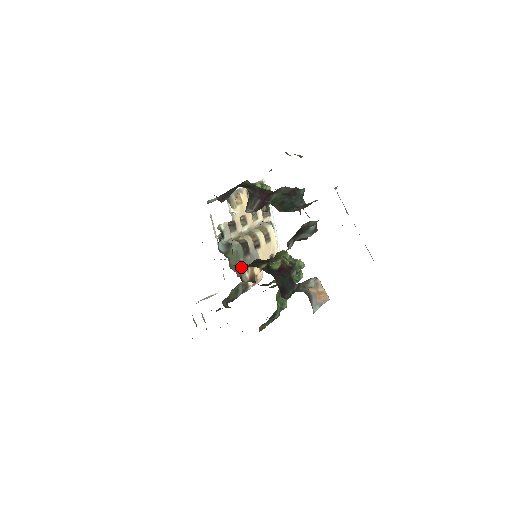
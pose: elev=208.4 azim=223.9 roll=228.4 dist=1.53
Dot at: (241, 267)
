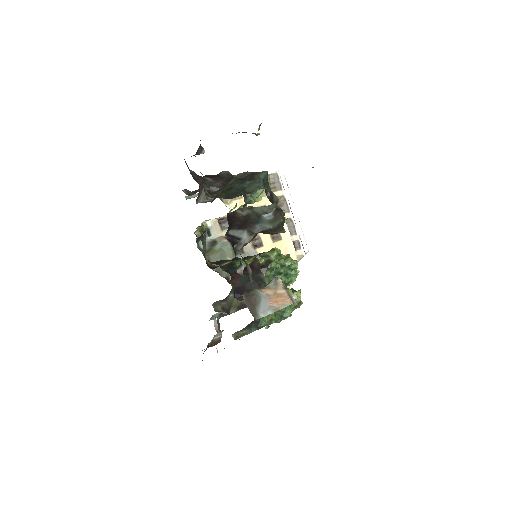
Dot at: occluded
